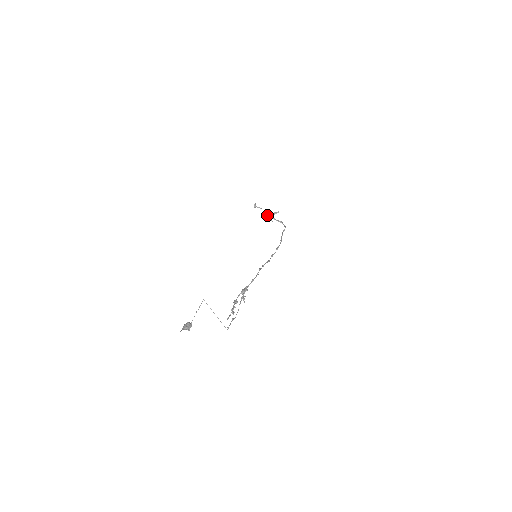
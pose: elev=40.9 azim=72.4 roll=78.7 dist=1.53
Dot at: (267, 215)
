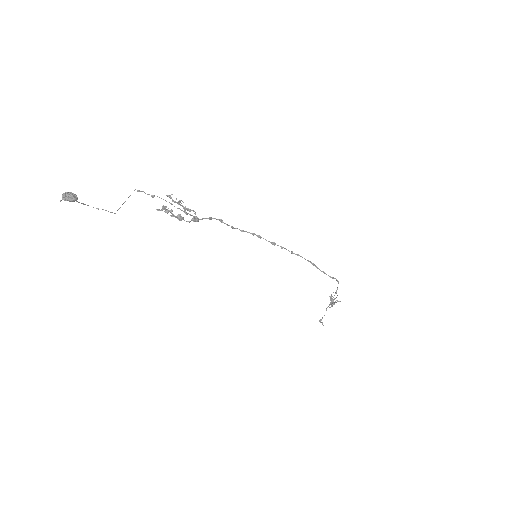
Dot at: occluded
